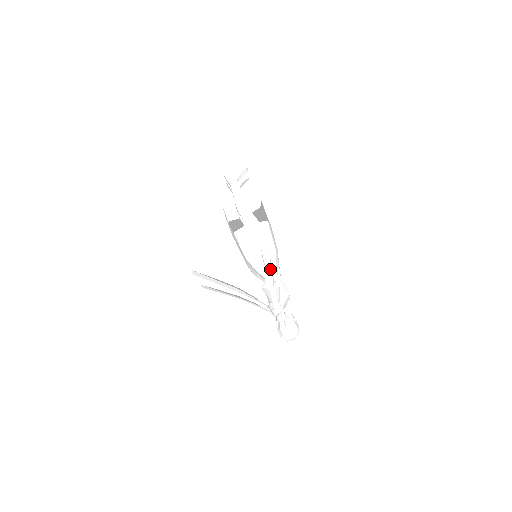
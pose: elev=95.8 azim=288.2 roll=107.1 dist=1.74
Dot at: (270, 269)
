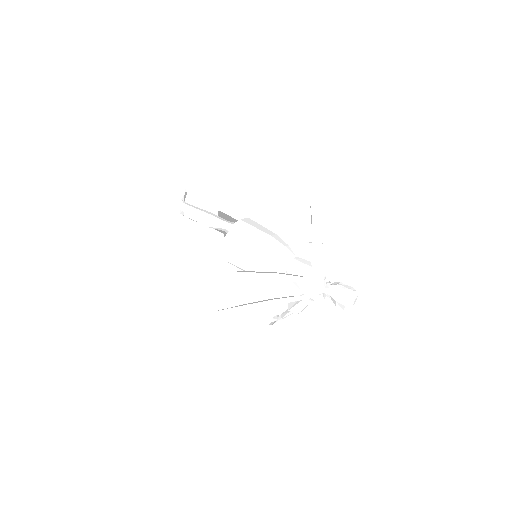
Dot at: (316, 220)
